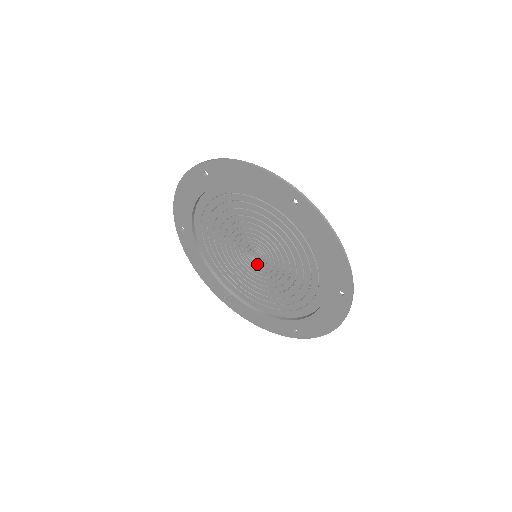
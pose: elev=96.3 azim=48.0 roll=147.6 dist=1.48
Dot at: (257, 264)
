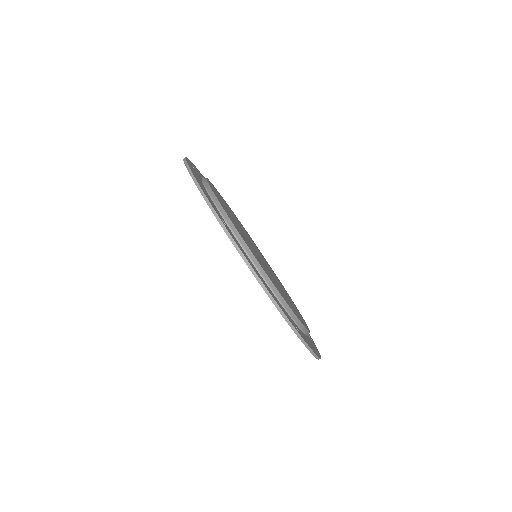
Dot at: occluded
